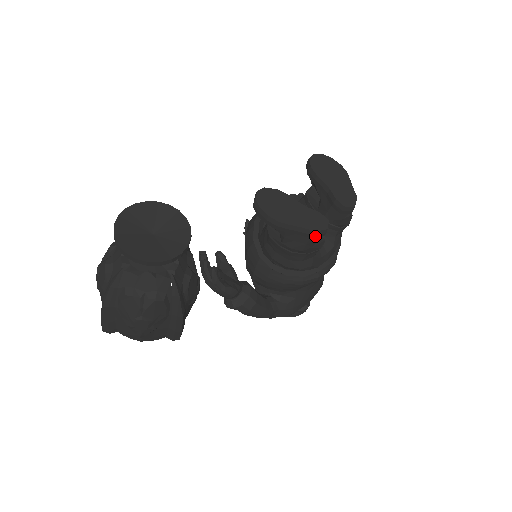
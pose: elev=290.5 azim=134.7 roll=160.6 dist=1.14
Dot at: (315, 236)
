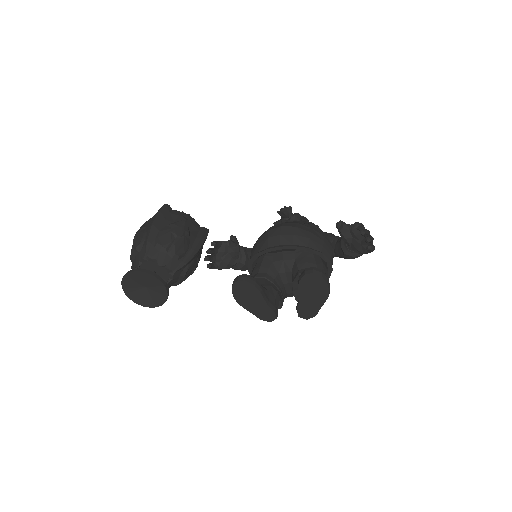
Dot at: occluded
